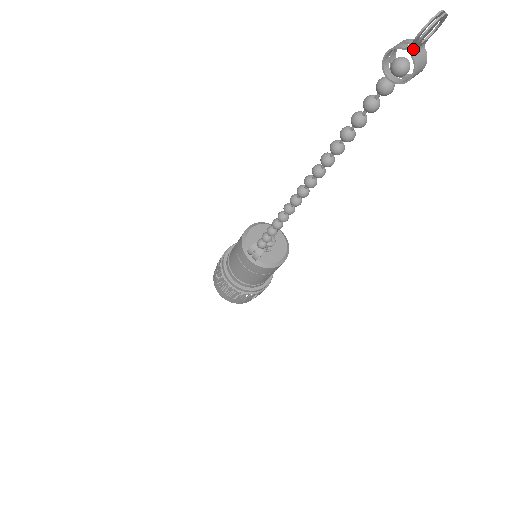
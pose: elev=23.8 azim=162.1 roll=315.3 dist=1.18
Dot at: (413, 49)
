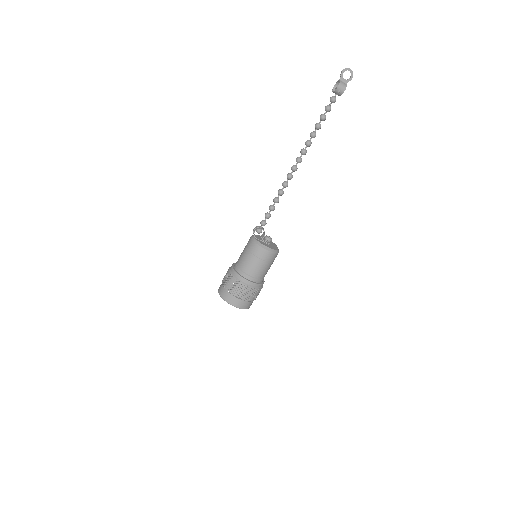
Dot at: (340, 79)
